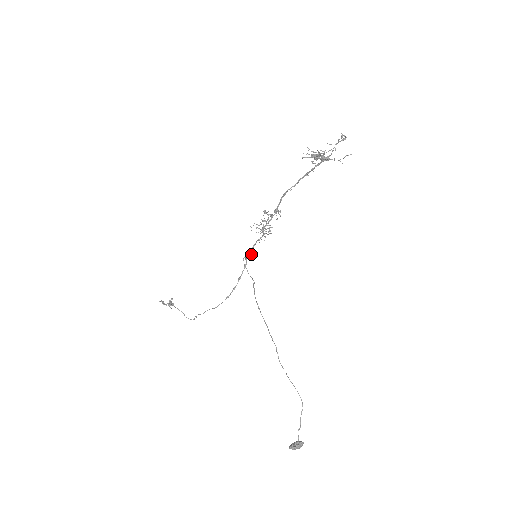
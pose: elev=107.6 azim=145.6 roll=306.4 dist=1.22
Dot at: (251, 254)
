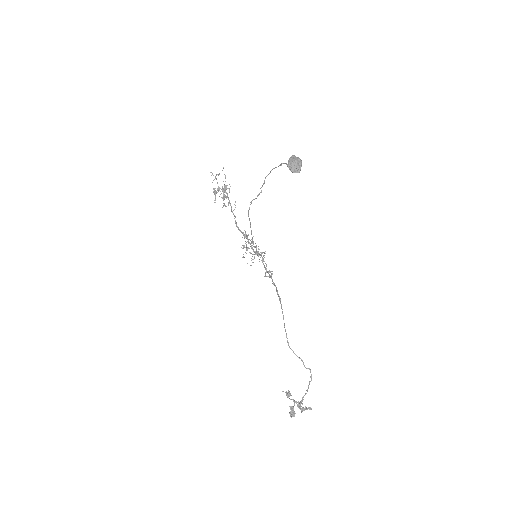
Dot at: (269, 272)
